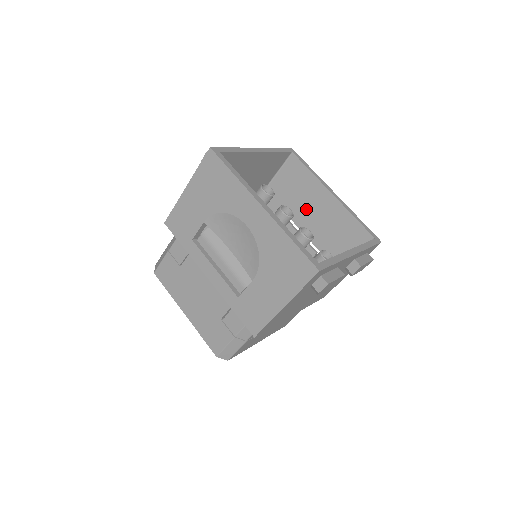
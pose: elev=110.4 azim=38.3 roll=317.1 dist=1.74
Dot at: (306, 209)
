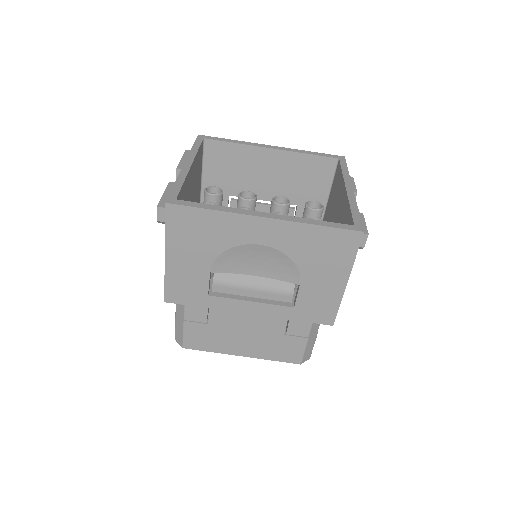
Dot at: (256, 179)
